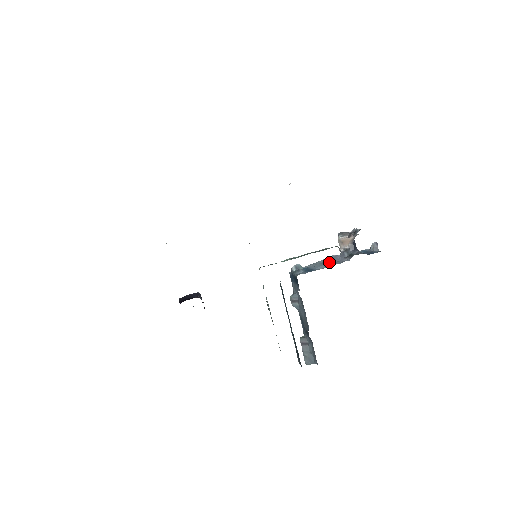
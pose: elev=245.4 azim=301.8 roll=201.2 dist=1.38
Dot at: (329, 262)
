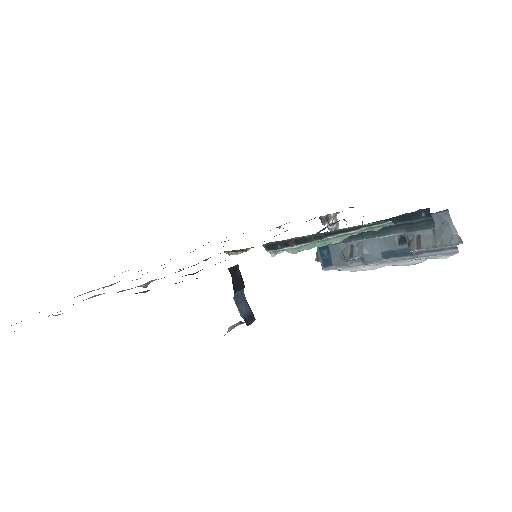
Dot at: occluded
